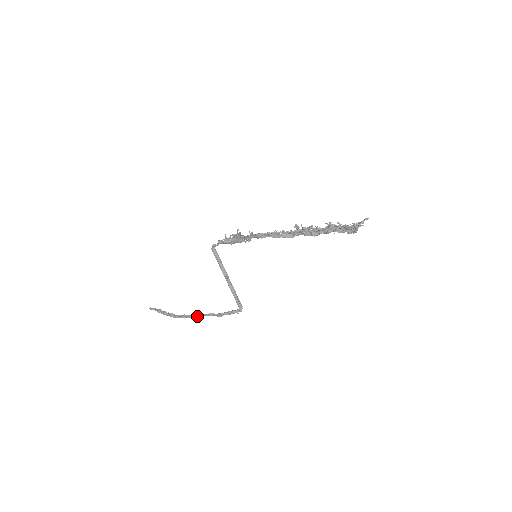
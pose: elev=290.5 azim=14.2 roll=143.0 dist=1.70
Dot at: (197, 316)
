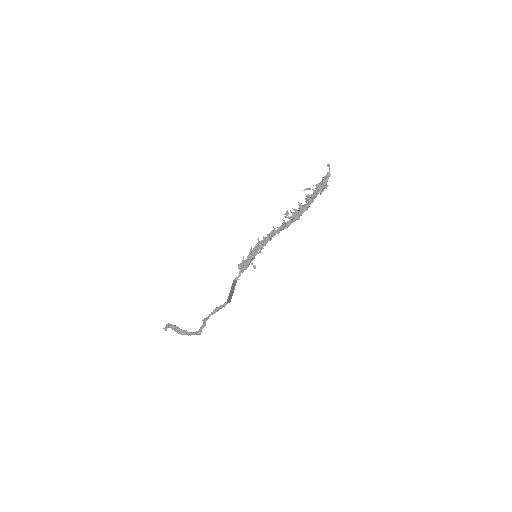
Dot at: (197, 331)
